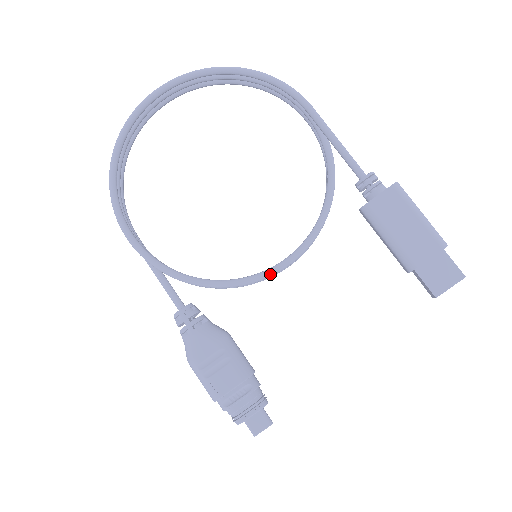
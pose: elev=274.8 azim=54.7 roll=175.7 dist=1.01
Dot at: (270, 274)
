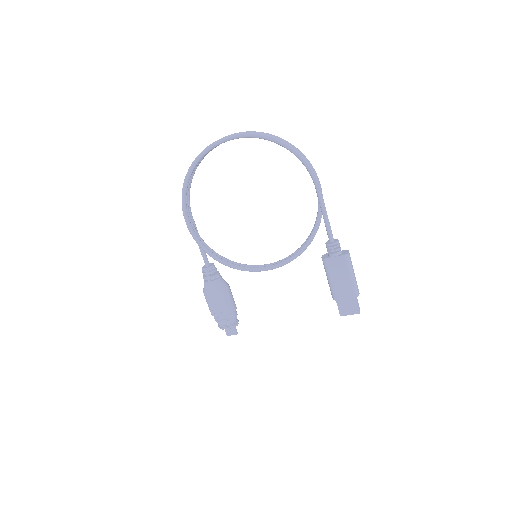
Dot at: (259, 271)
